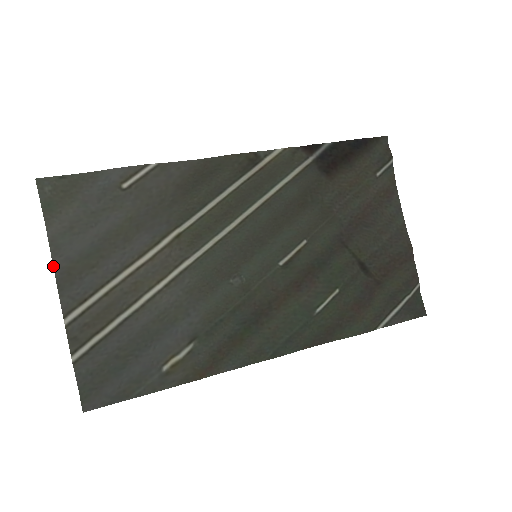
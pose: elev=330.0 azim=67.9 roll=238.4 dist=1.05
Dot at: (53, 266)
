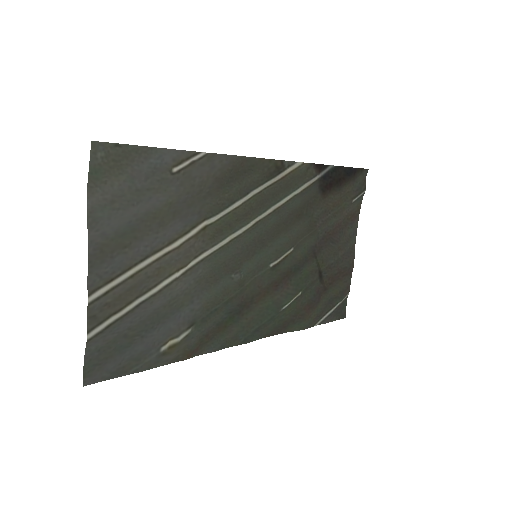
Dot at: (88, 240)
